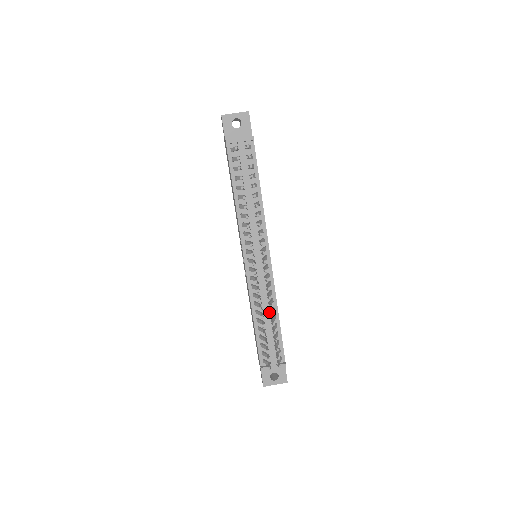
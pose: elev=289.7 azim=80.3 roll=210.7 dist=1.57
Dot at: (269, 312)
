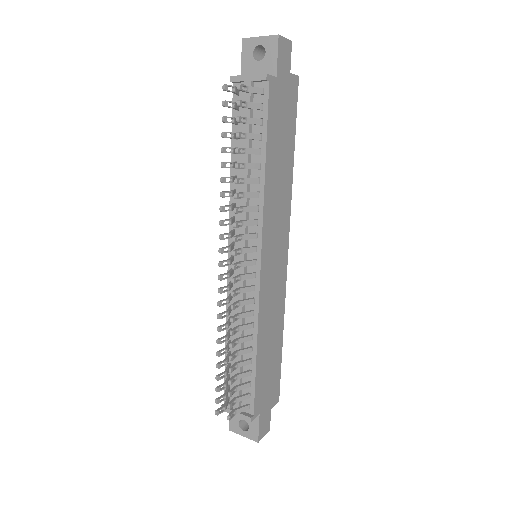
Dot at: occluded
